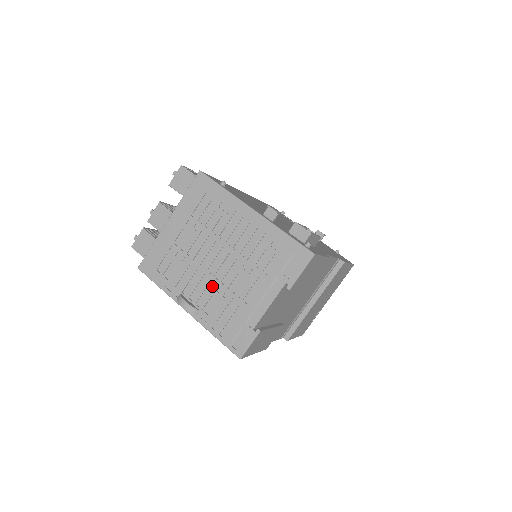
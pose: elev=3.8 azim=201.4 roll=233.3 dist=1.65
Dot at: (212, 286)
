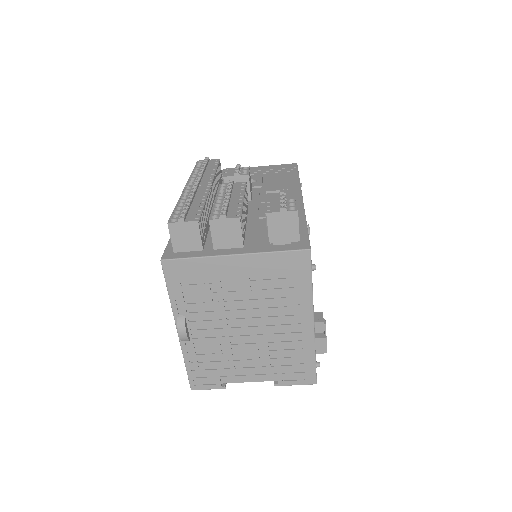
Dot at: (220, 335)
